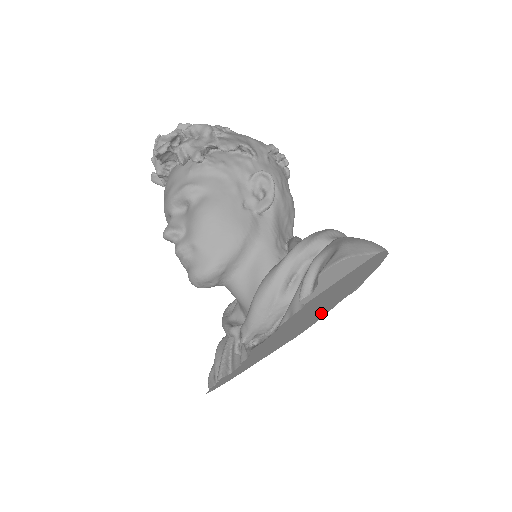
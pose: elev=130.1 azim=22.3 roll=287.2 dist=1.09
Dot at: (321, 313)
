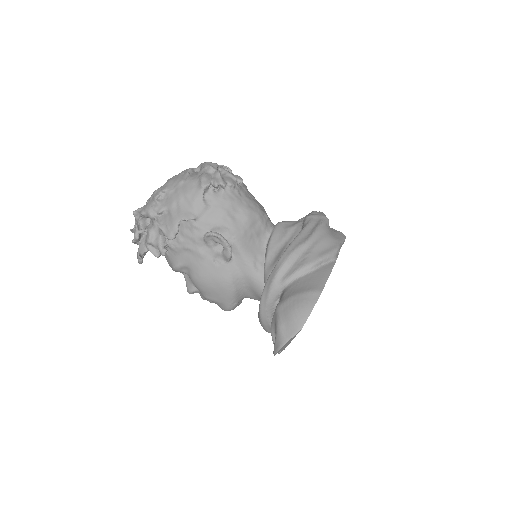
Dot at: occluded
